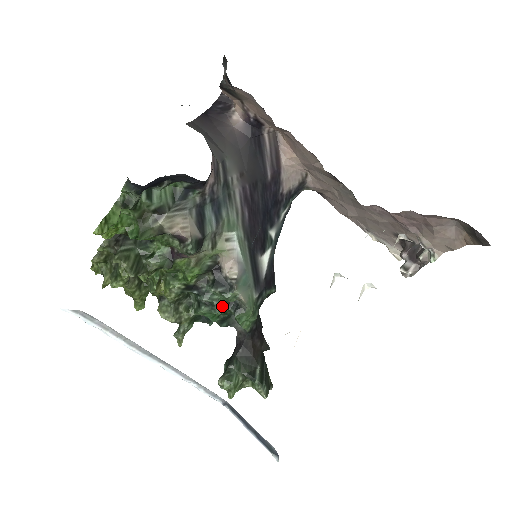
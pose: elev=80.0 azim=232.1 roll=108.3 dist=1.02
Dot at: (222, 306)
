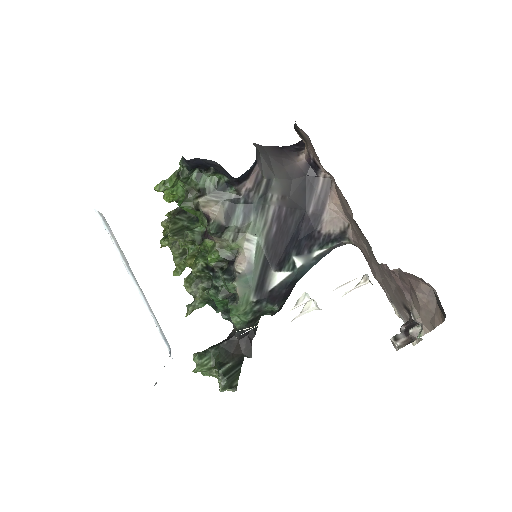
Dot at: (224, 294)
